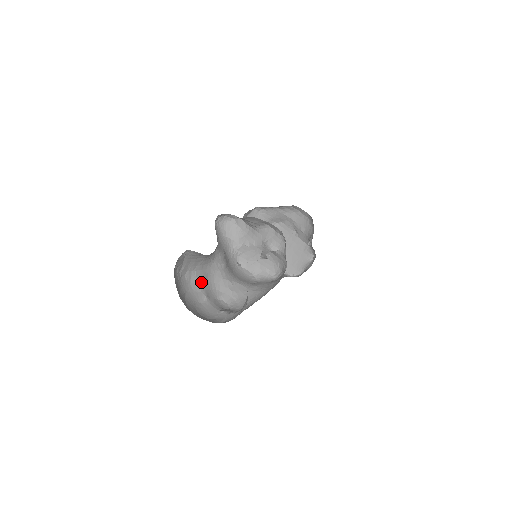
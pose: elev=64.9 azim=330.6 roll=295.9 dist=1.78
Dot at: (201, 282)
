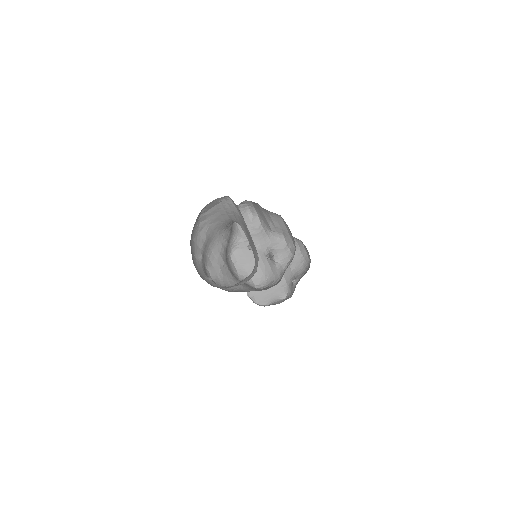
Dot at: (206, 241)
